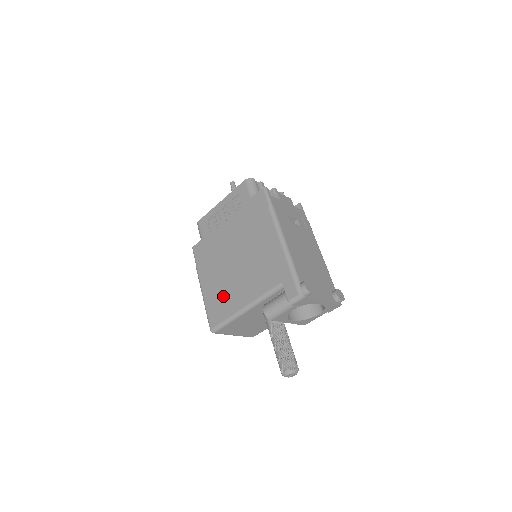
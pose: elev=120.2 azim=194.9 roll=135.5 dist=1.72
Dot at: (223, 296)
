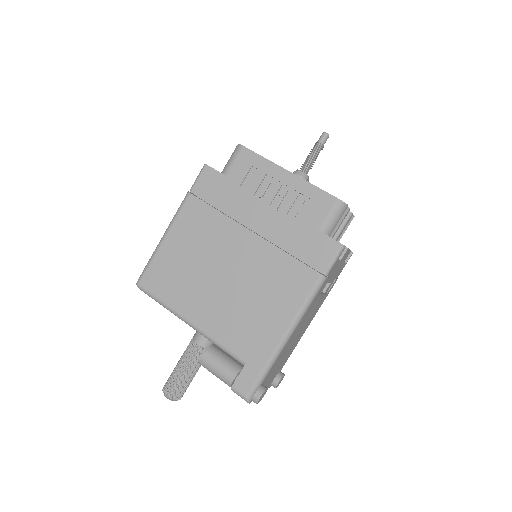
Dot at: (182, 276)
